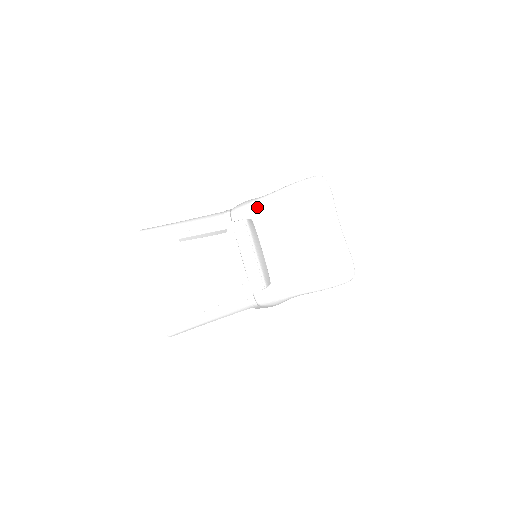
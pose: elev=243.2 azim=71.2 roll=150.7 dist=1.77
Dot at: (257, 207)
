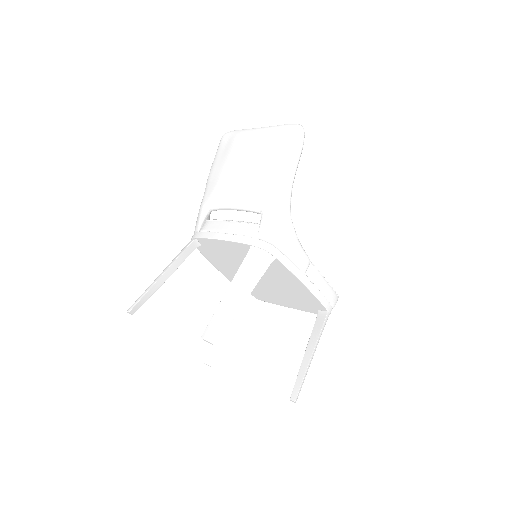
Dot at: (204, 200)
